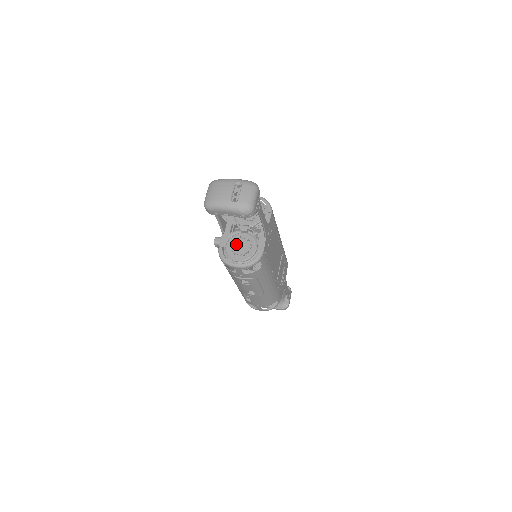
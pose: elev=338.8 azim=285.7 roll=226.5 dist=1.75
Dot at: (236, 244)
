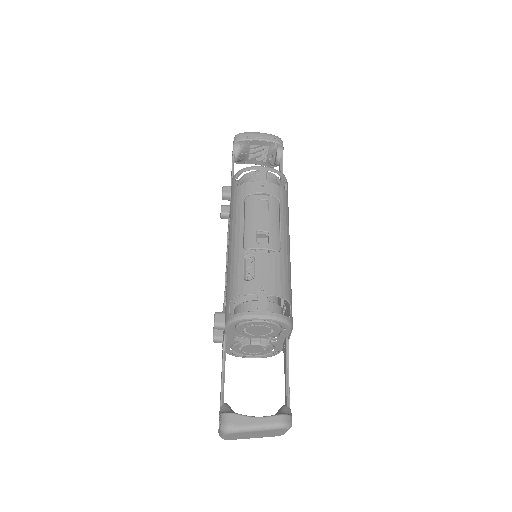
Dot at: occluded
